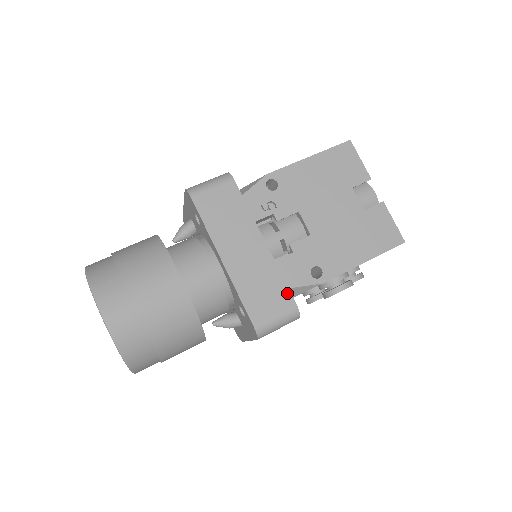
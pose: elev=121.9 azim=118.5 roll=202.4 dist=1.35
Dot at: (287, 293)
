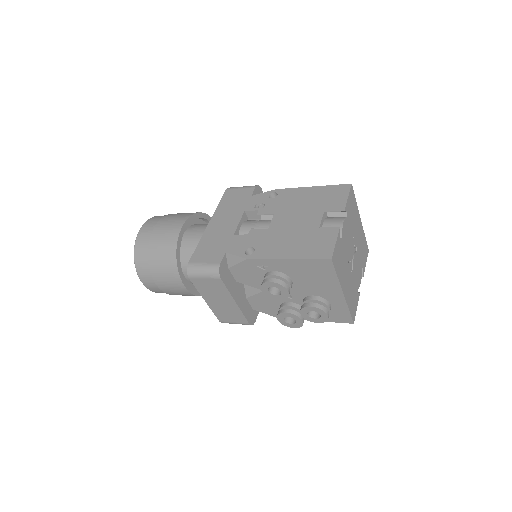
Dot at: (222, 254)
